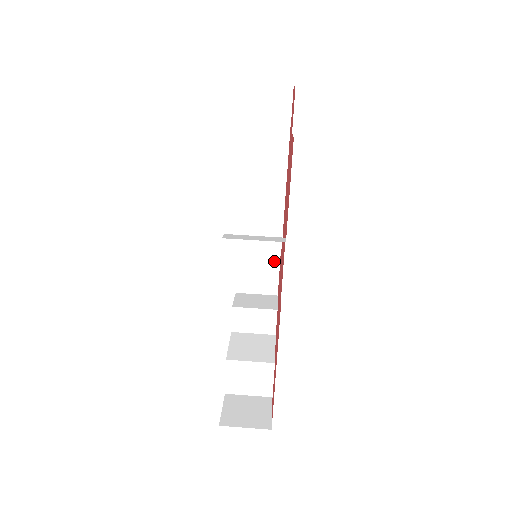
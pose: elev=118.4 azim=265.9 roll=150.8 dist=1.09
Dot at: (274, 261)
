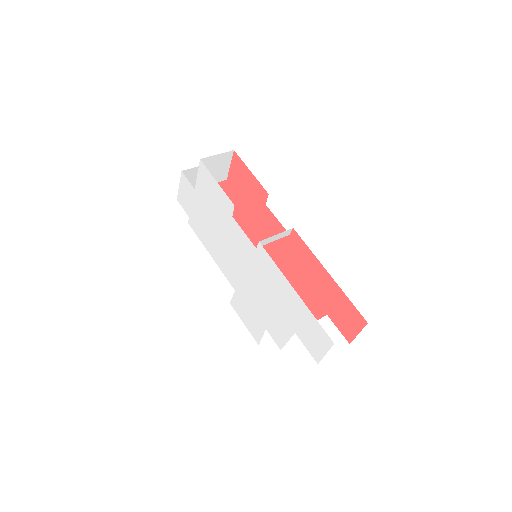
Dot at: occluded
